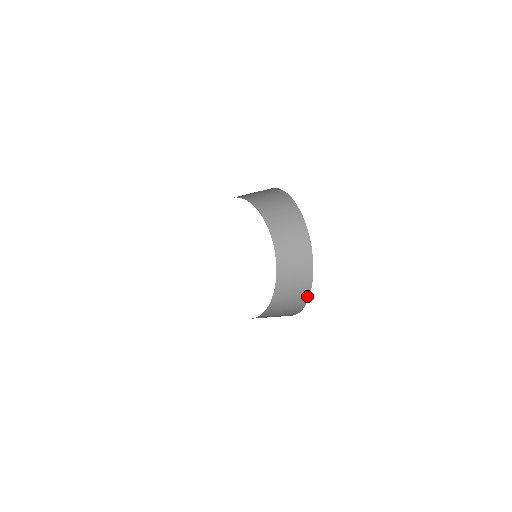
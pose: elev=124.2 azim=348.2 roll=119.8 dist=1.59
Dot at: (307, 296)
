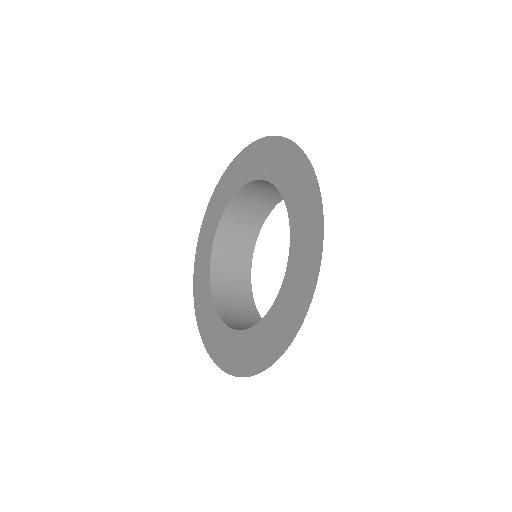
Dot at: (251, 257)
